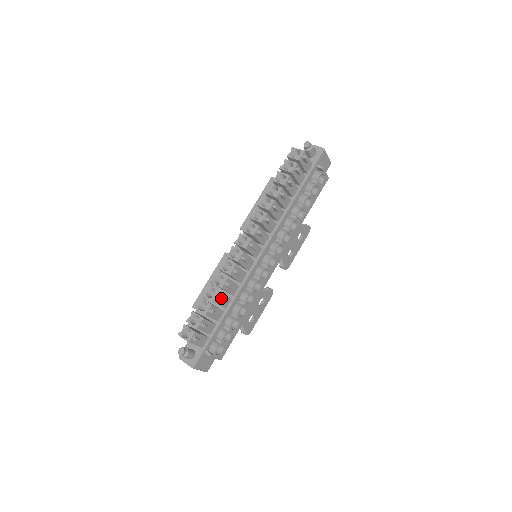
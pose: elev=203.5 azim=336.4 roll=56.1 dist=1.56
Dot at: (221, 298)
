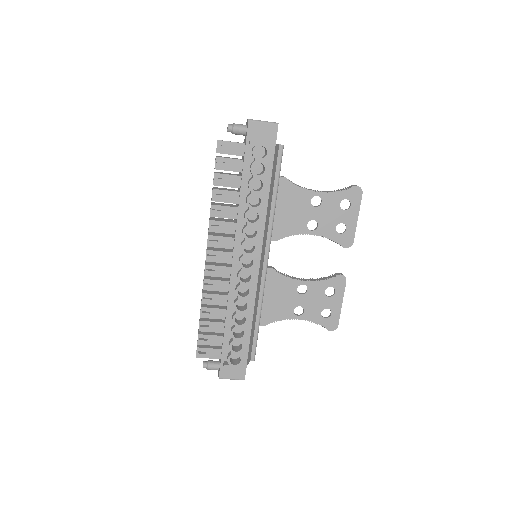
Dot at: (202, 313)
